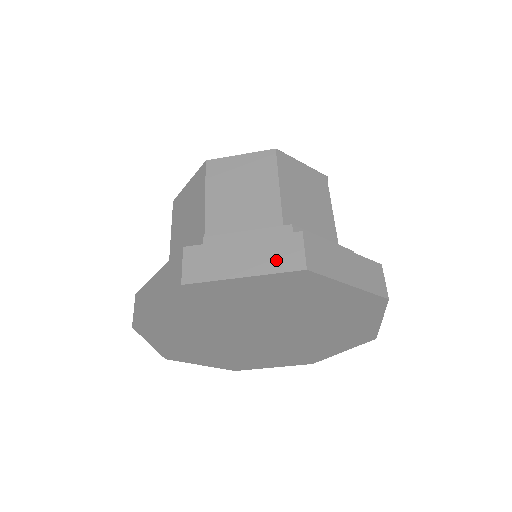
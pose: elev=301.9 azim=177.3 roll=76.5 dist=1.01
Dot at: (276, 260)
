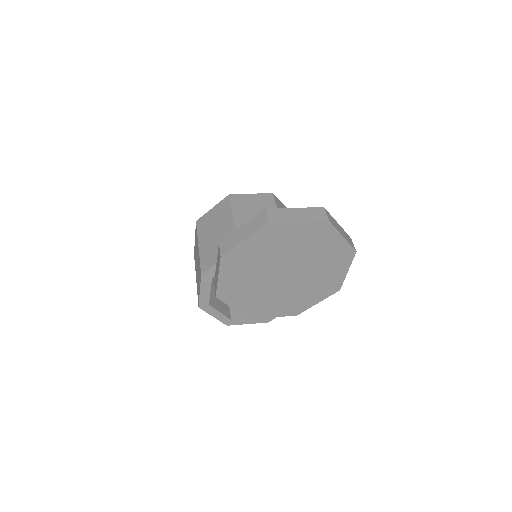
Dot at: (314, 217)
